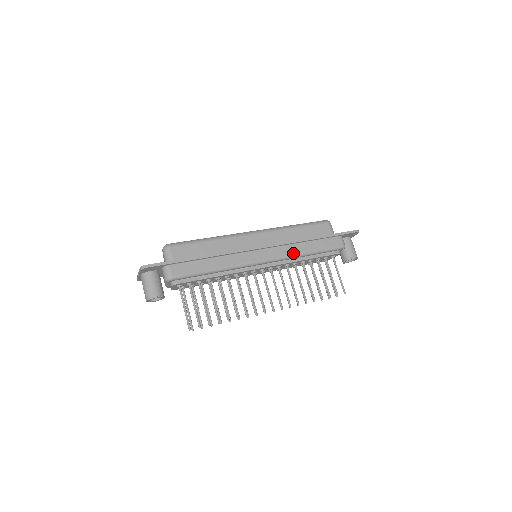
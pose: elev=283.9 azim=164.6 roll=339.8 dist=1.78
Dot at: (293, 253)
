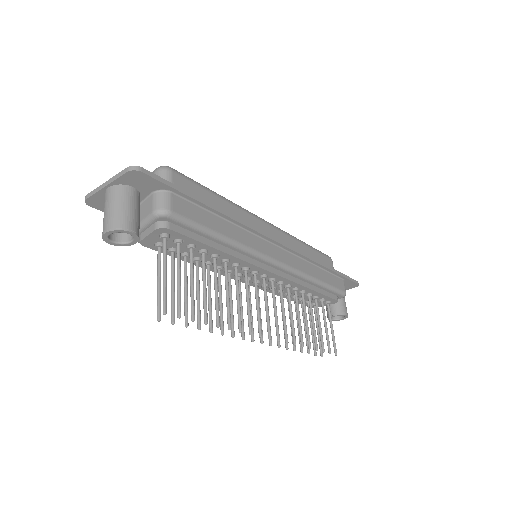
Dot at: (305, 271)
